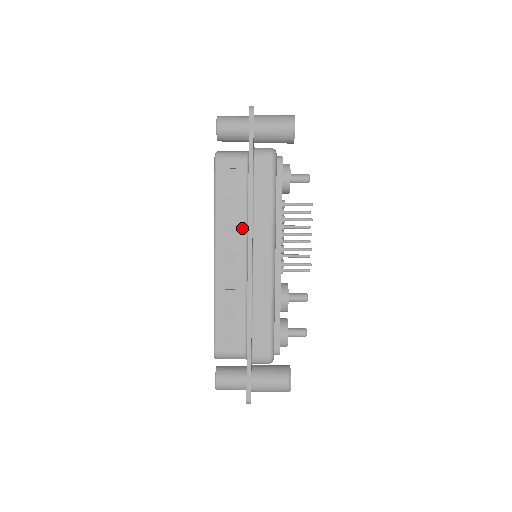
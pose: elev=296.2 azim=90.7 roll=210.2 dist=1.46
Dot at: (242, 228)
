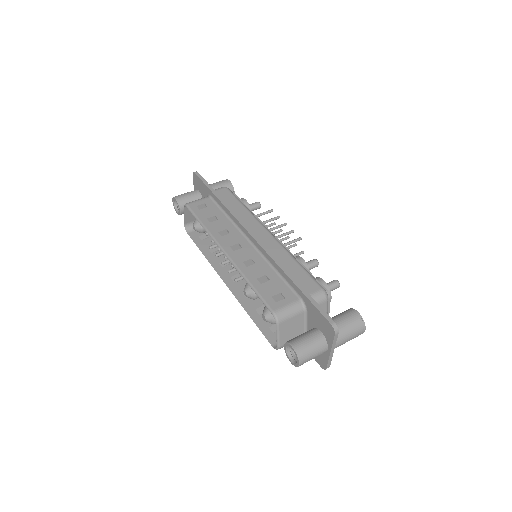
Dot at: (233, 228)
